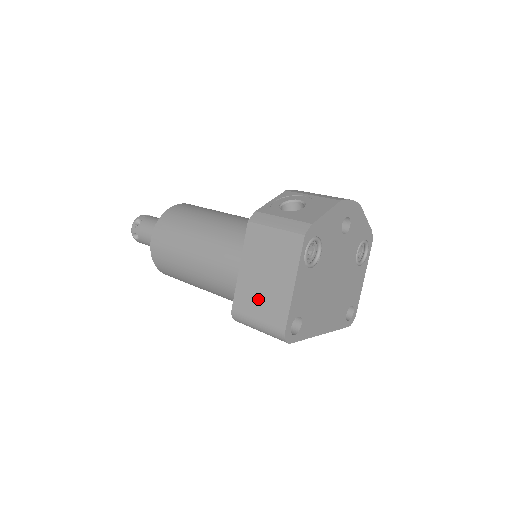
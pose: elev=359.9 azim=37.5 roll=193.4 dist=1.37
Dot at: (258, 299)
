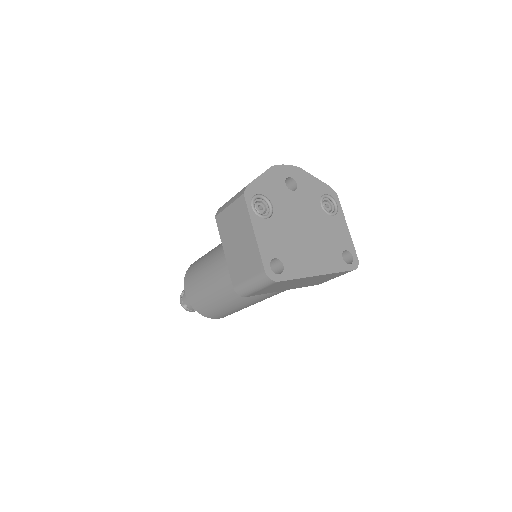
Dot at: (242, 264)
